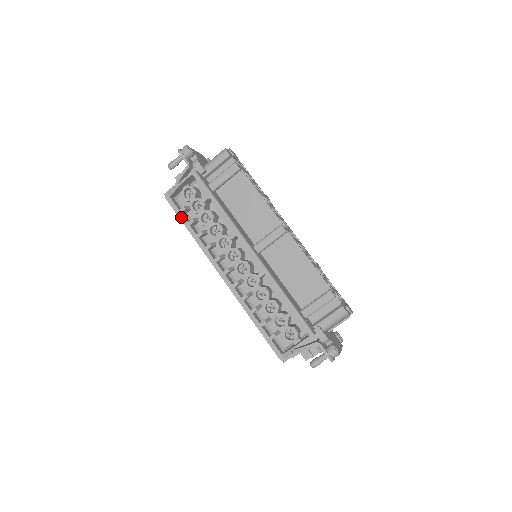
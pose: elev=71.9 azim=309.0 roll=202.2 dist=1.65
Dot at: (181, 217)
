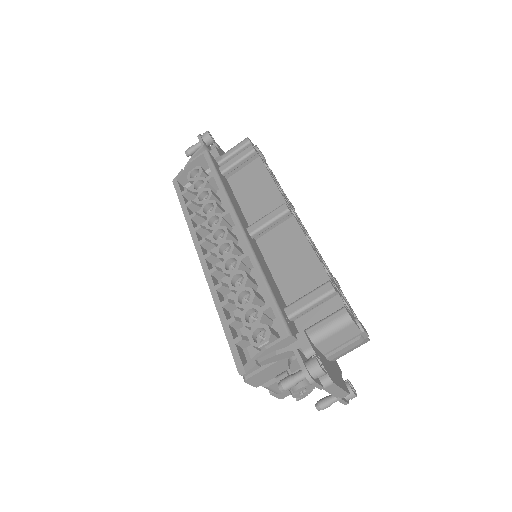
Dot at: (181, 199)
